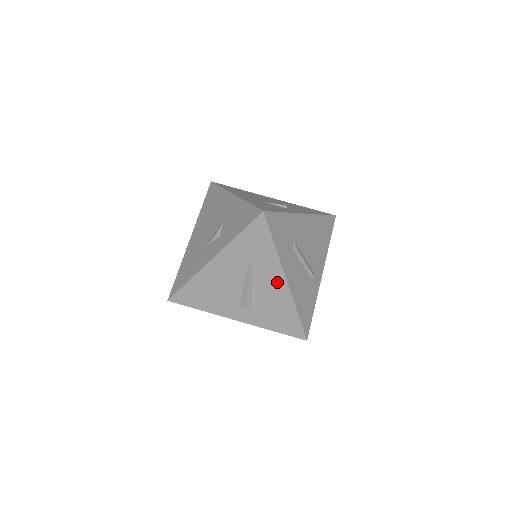
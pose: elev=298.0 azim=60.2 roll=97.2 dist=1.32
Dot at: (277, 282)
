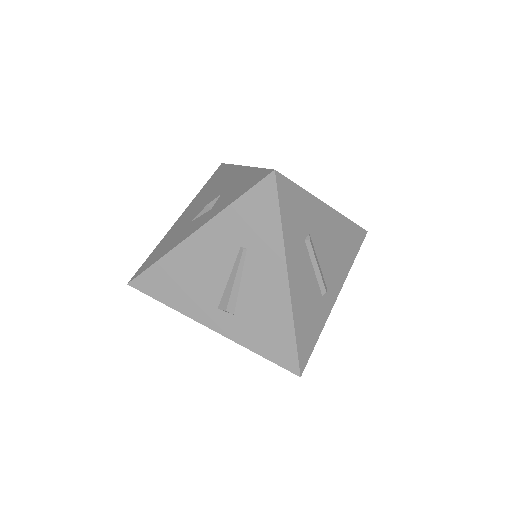
Dot at: (275, 280)
